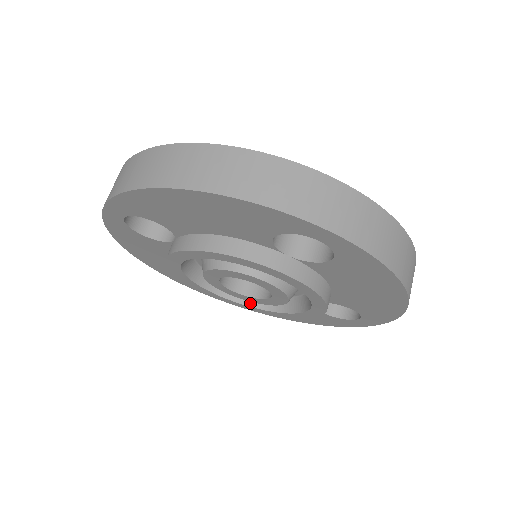
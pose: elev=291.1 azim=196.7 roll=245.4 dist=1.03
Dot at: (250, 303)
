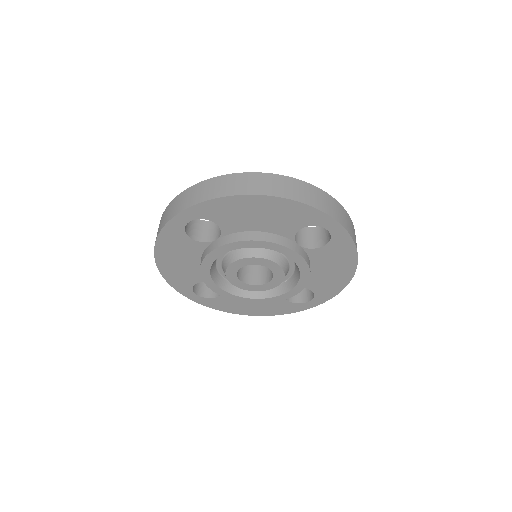
Dot at: (241, 294)
